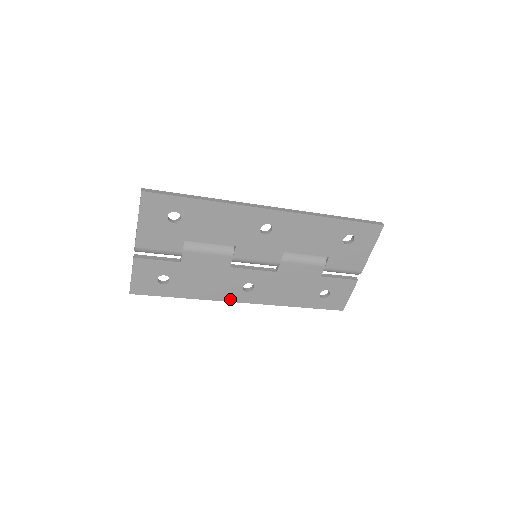
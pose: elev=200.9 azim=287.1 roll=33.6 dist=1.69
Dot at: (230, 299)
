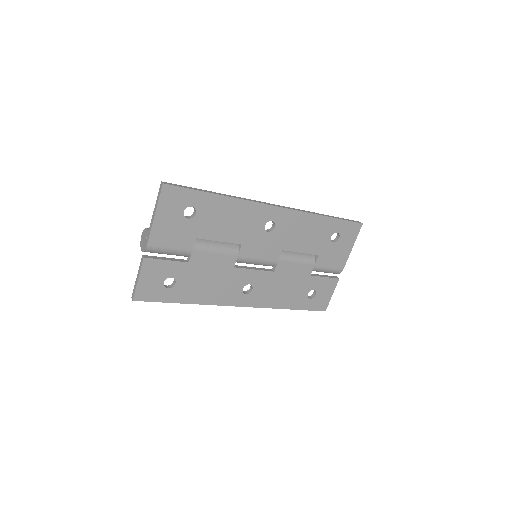
Dot at: (230, 303)
